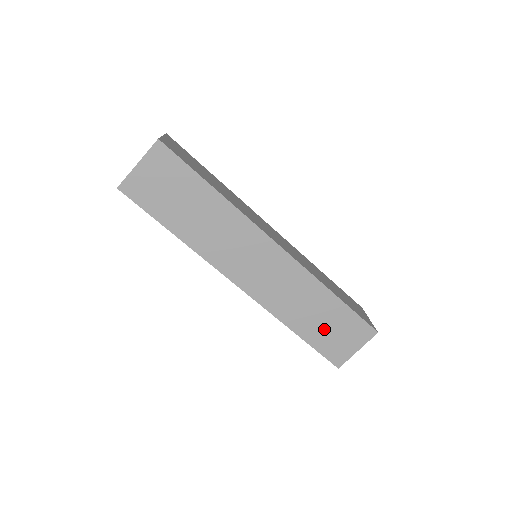
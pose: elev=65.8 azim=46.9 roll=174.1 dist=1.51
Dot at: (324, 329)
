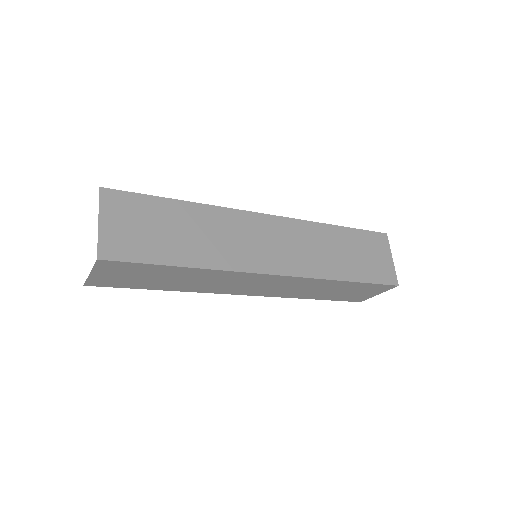
Dot at: (341, 293)
